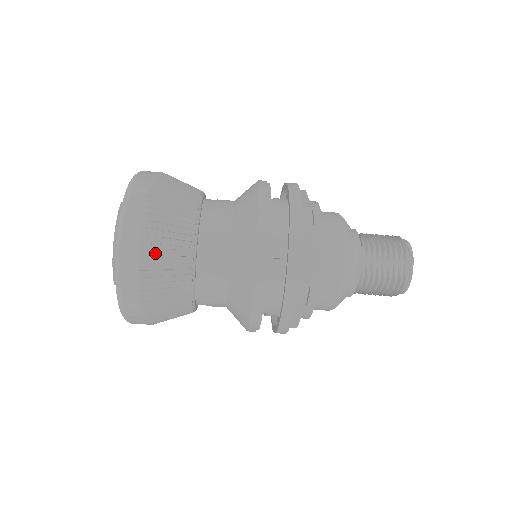
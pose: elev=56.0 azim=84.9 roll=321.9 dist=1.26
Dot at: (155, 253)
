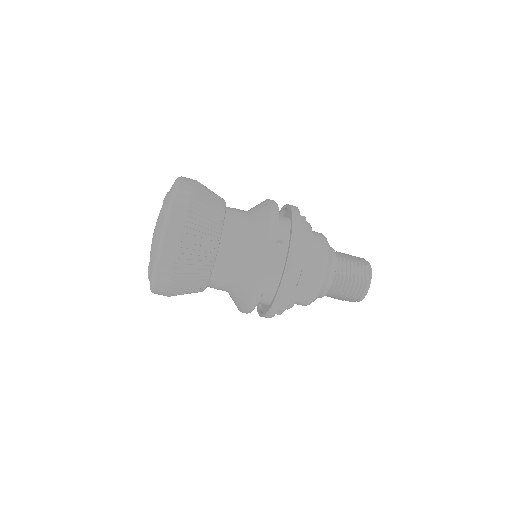
Dot at: (195, 220)
